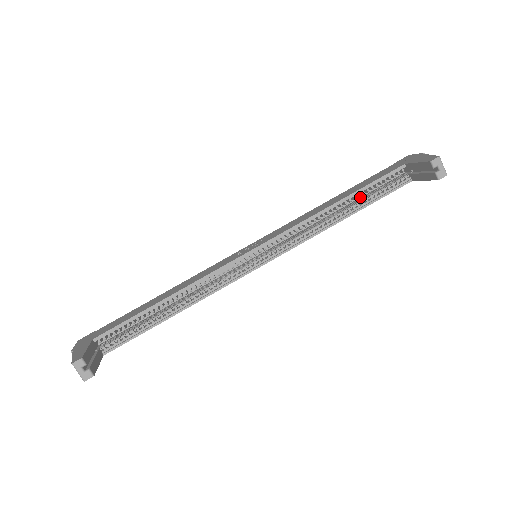
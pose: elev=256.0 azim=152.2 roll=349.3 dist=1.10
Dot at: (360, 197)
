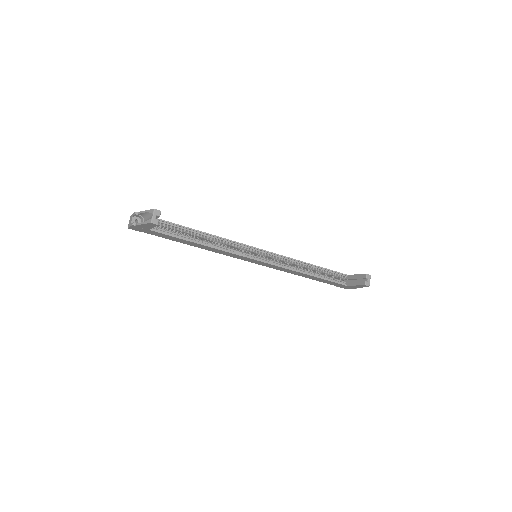
Dot at: occluded
